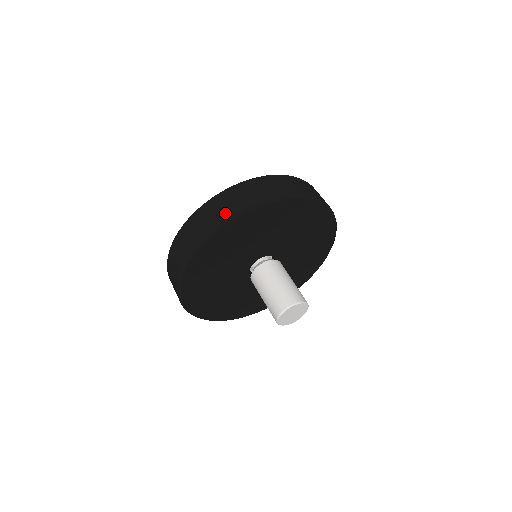
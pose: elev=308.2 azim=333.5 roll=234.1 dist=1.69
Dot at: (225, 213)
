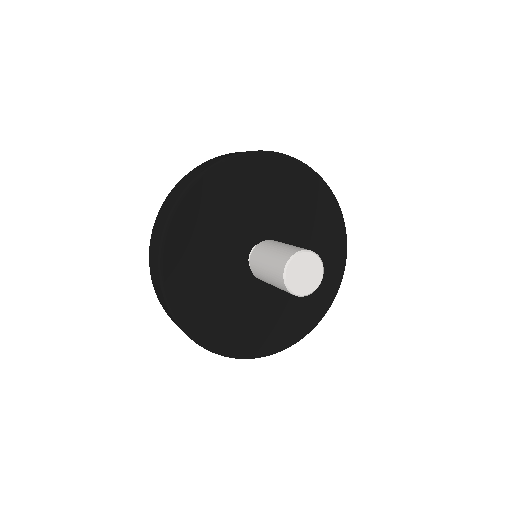
Dot at: occluded
